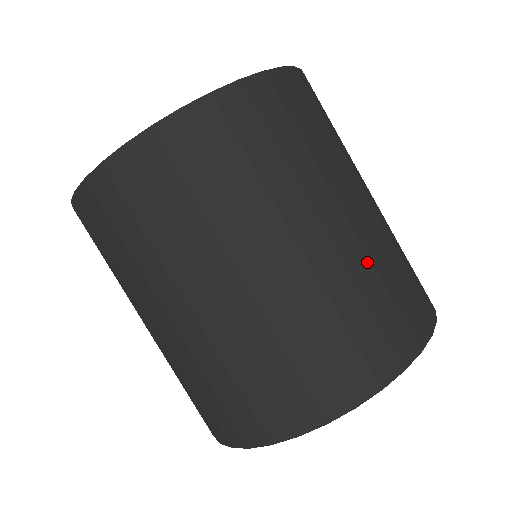
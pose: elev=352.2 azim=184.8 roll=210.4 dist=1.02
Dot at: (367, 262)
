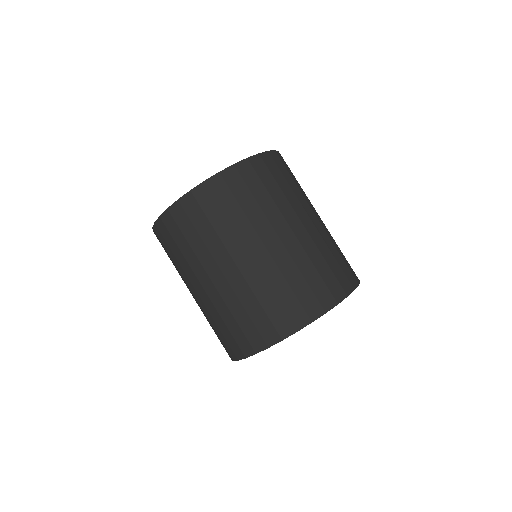
Dot at: (278, 272)
